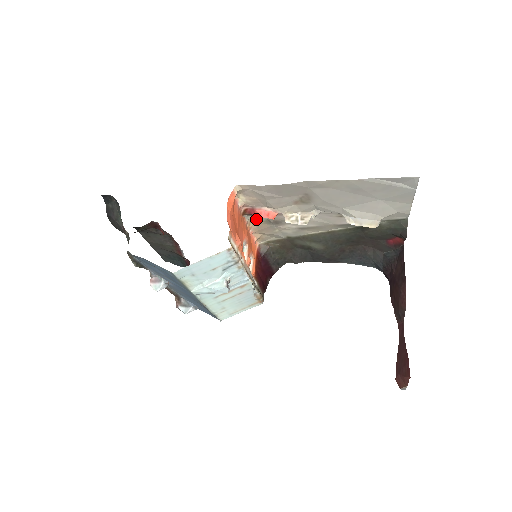
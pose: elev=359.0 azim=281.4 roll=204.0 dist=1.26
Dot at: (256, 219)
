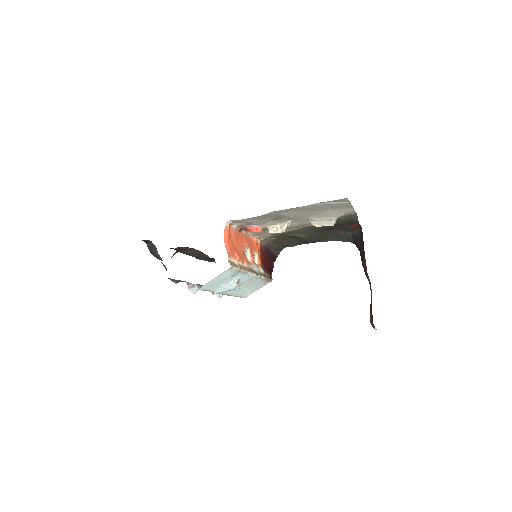
Dot at: occluded
